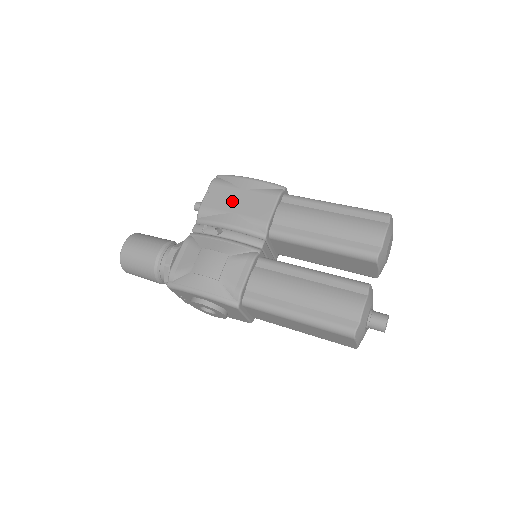
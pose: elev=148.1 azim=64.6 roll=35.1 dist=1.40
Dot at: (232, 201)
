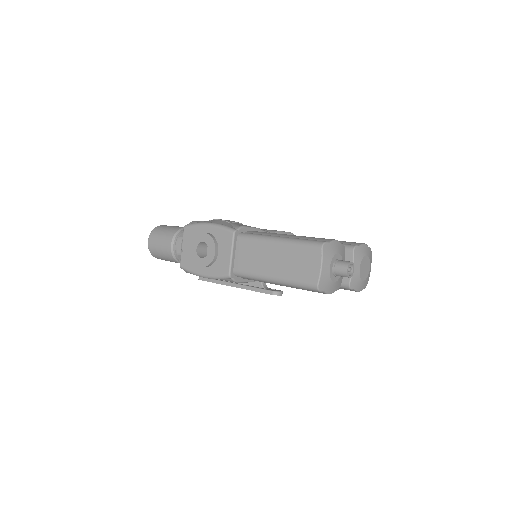
Dot at: occluded
